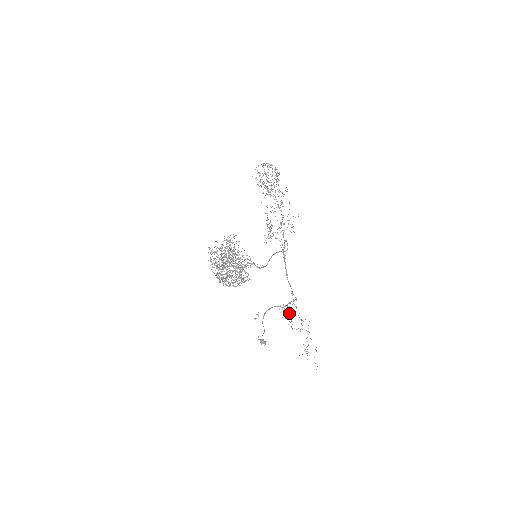
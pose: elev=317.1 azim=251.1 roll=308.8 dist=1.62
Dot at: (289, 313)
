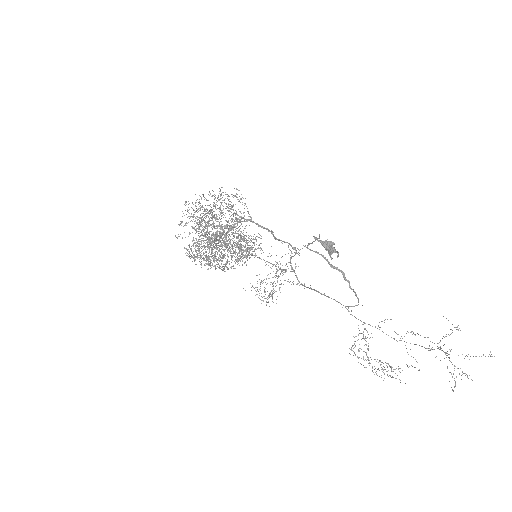
Dot at: (375, 359)
